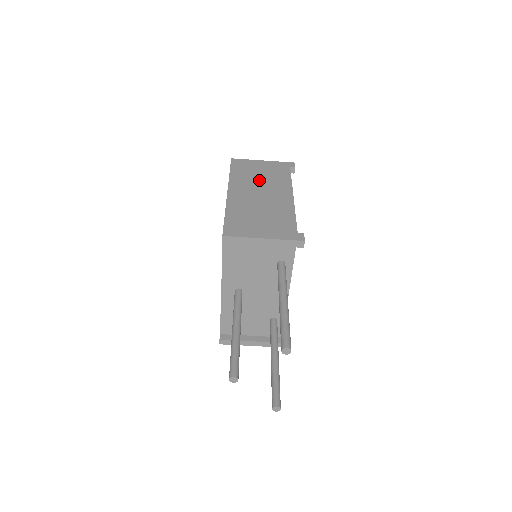
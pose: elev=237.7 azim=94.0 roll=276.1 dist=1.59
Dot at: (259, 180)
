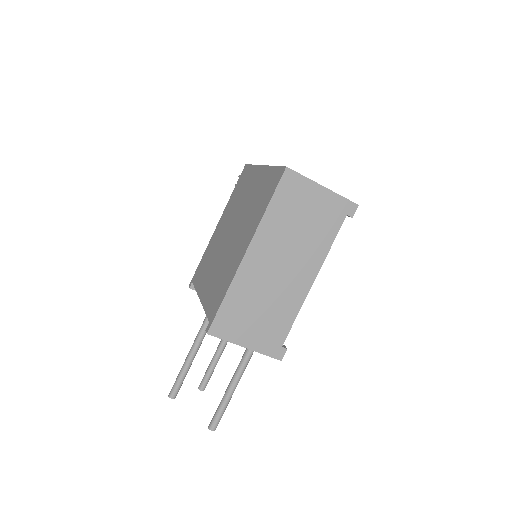
Dot at: (294, 236)
